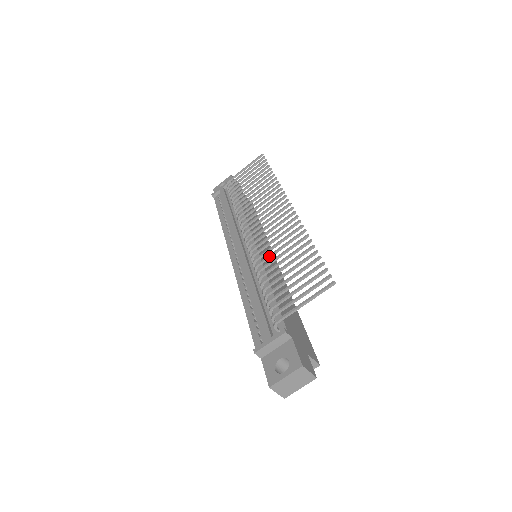
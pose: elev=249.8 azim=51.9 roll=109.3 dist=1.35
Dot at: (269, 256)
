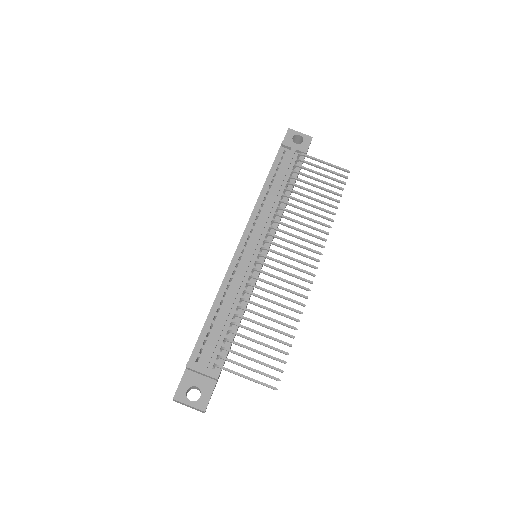
Dot at: (263, 298)
